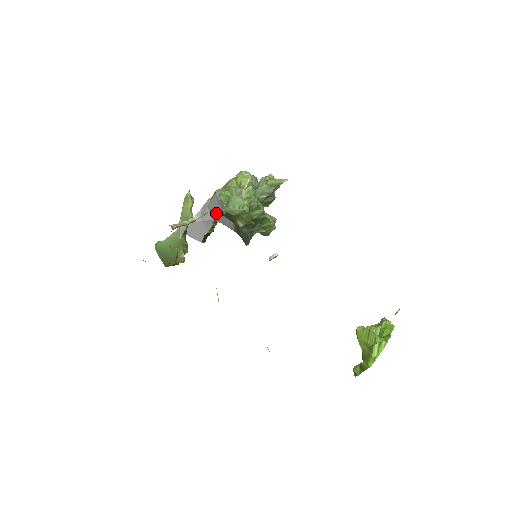
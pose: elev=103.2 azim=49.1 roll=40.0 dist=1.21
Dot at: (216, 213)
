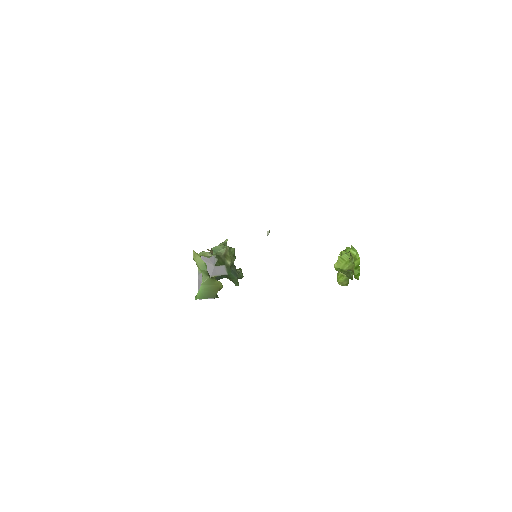
Dot at: (210, 270)
